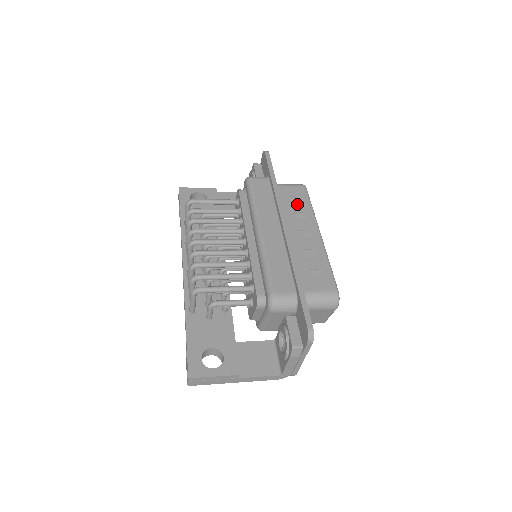
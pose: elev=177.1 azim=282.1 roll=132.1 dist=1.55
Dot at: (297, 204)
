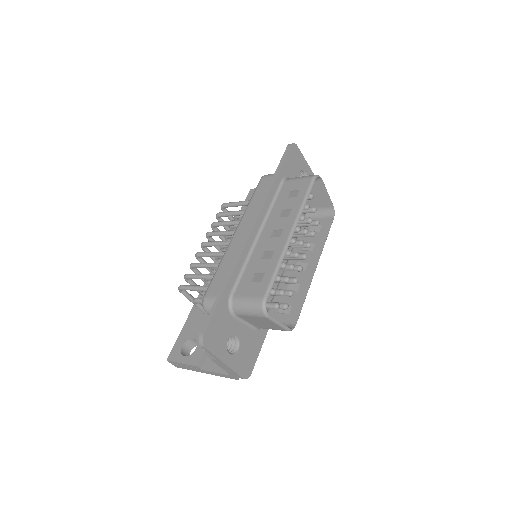
Dot at: (290, 200)
